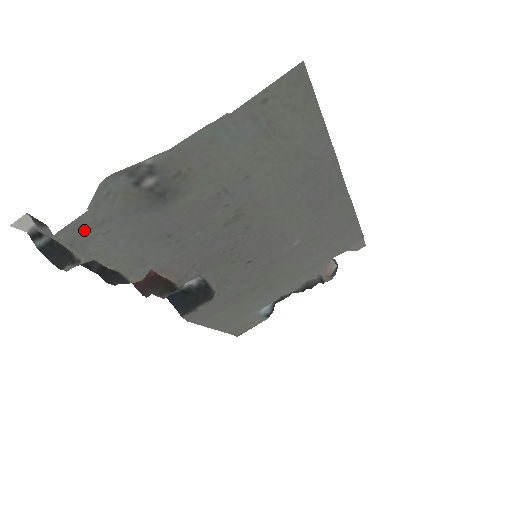
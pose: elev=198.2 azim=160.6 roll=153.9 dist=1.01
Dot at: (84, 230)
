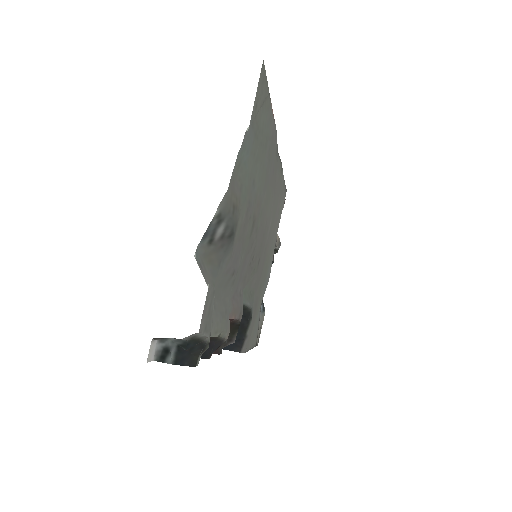
Dot at: (208, 307)
